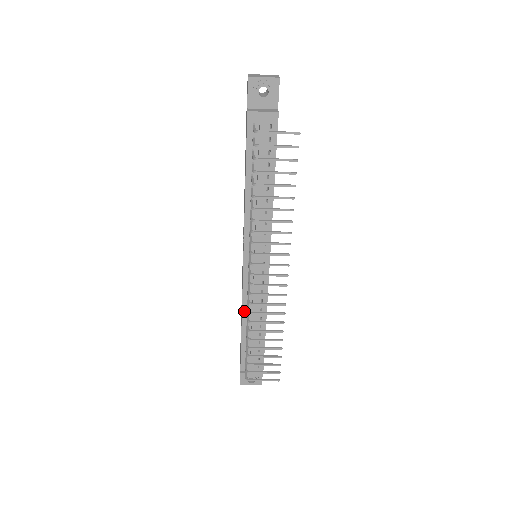
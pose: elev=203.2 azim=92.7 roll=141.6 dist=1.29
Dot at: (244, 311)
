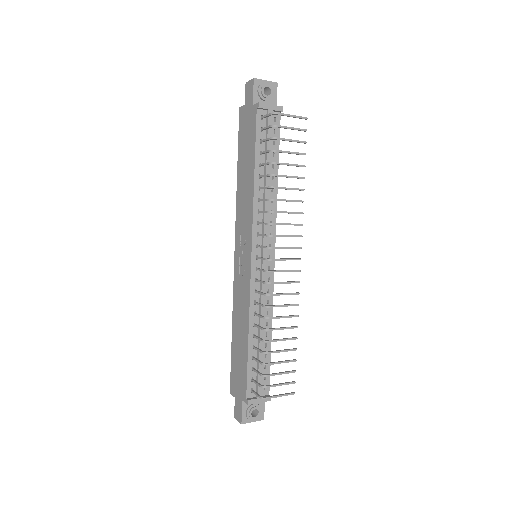
Dot at: (251, 316)
